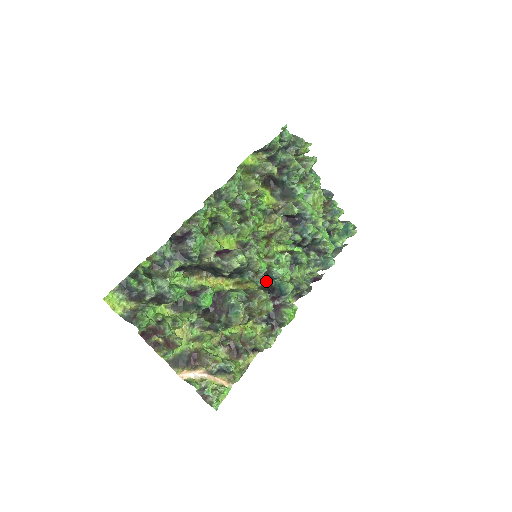
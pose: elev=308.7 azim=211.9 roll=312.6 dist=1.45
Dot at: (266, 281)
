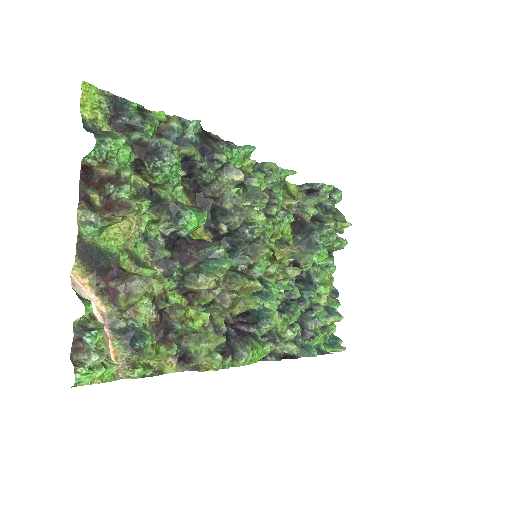
Dot at: occluded
